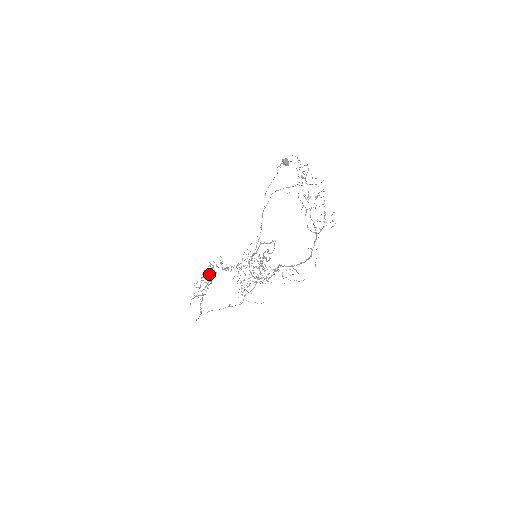
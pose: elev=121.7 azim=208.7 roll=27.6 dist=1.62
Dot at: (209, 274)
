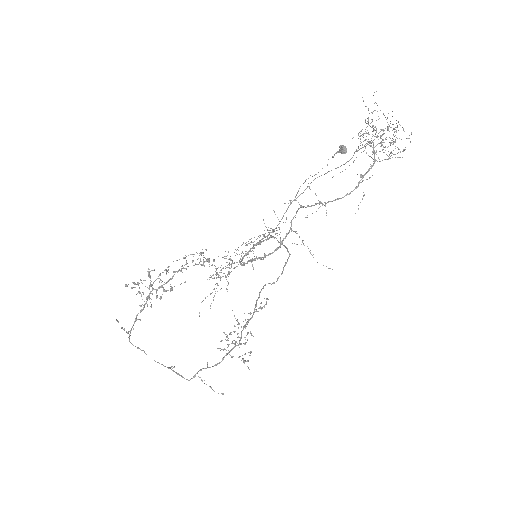
Dot at: (175, 271)
